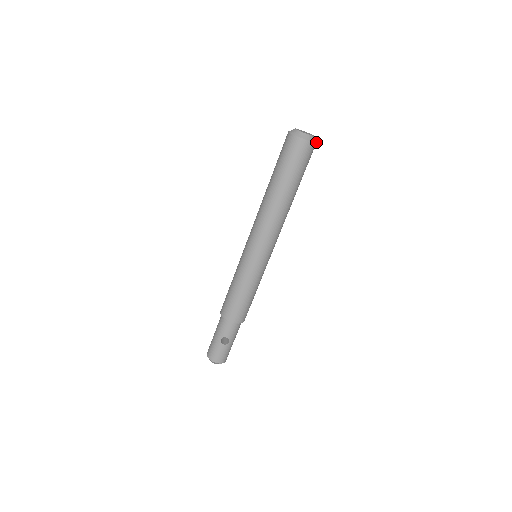
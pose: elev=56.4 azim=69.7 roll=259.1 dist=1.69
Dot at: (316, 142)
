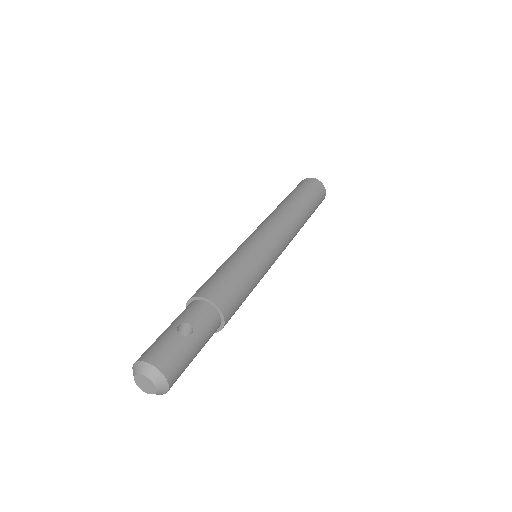
Dot at: (325, 194)
